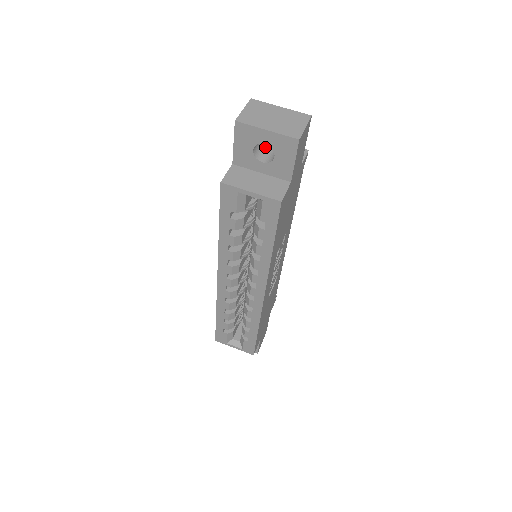
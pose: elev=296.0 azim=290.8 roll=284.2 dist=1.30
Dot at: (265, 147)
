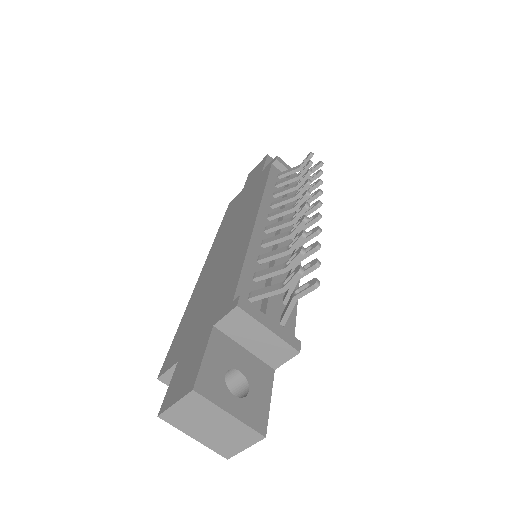
Dot at: occluded
